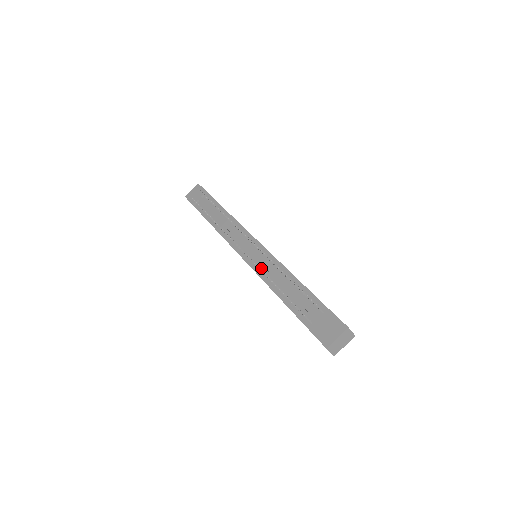
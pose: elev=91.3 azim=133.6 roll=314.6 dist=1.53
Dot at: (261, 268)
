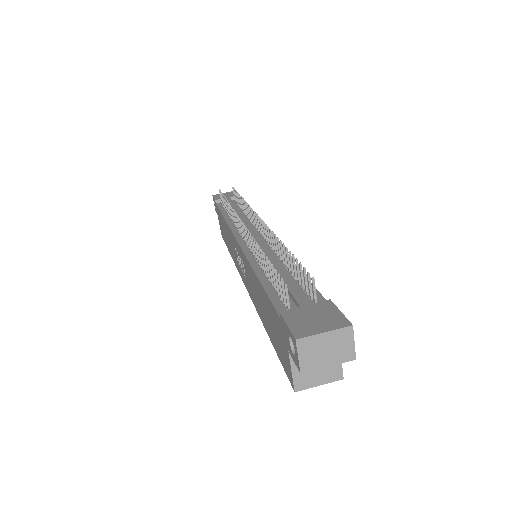
Dot at: occluded
